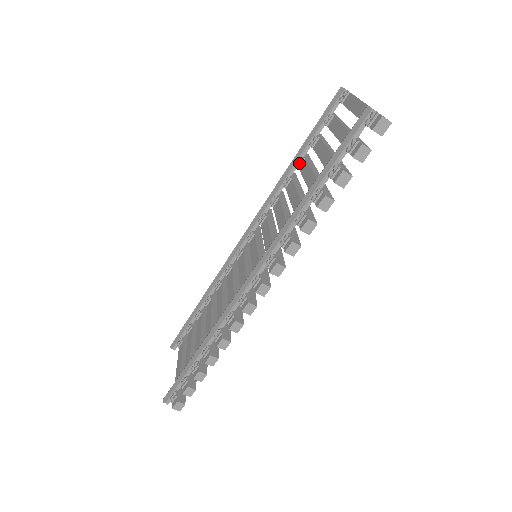
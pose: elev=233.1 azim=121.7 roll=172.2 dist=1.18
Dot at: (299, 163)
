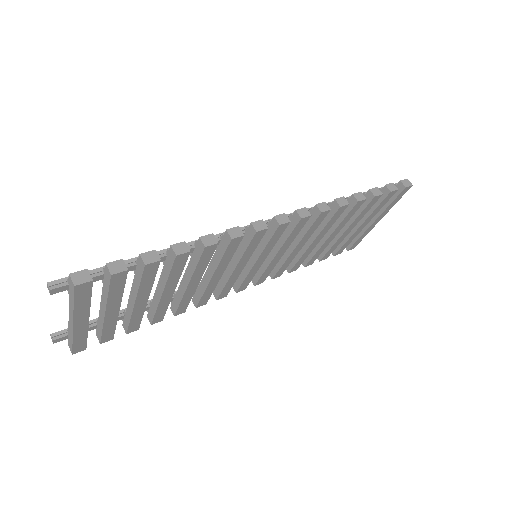
Dot at: occluded
